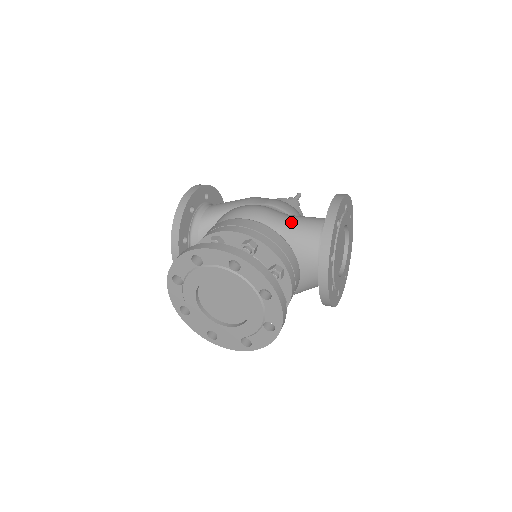
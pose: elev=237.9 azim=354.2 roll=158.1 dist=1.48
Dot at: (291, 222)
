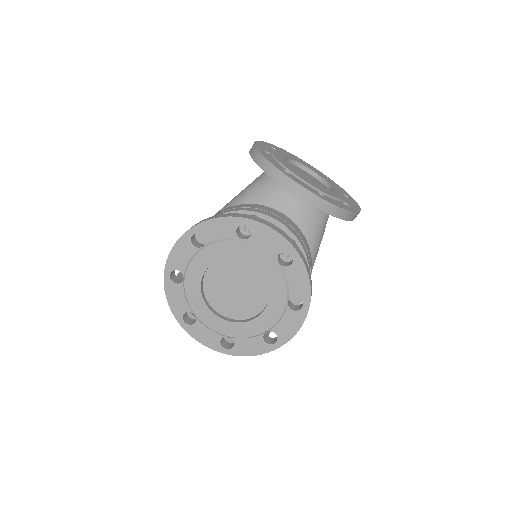
Dot at: (239, 194)
